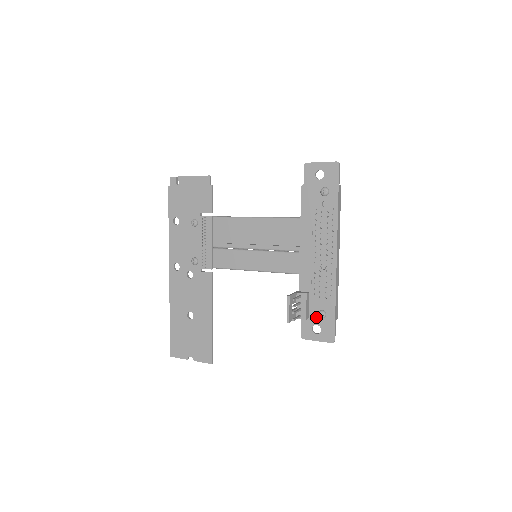
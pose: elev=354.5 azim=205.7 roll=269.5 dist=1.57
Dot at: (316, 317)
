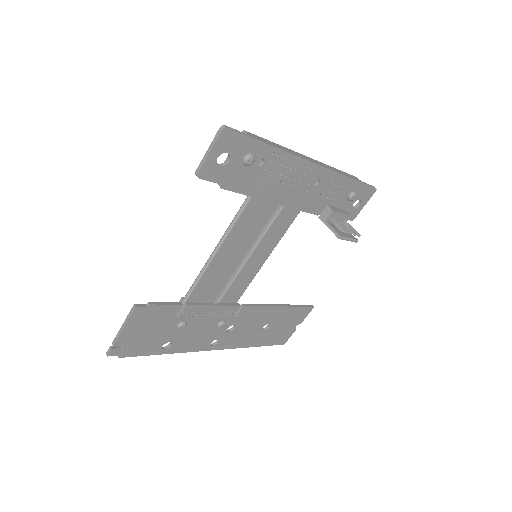
Dot at: (349, 202)
